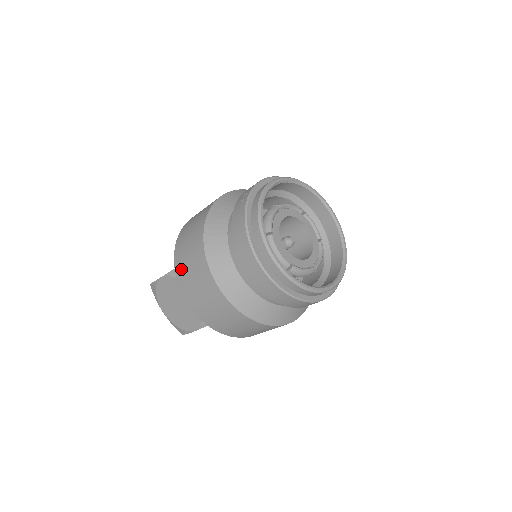
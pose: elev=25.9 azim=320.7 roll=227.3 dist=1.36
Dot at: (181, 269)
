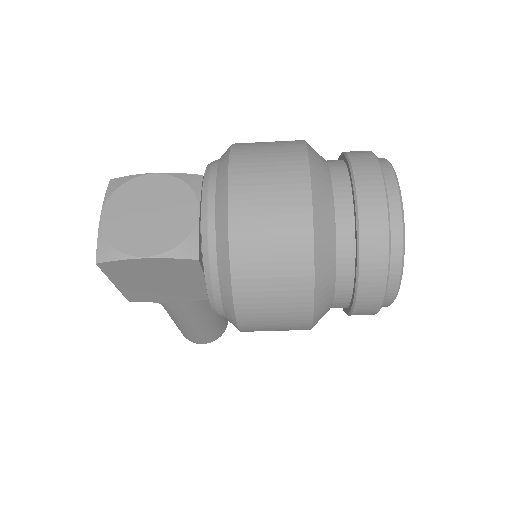
Dot at: (247, 151)
